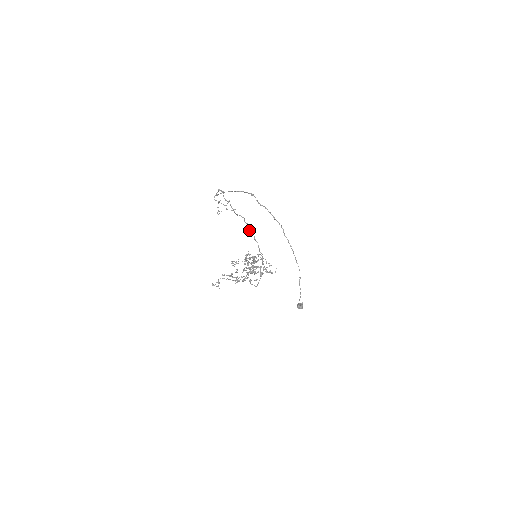
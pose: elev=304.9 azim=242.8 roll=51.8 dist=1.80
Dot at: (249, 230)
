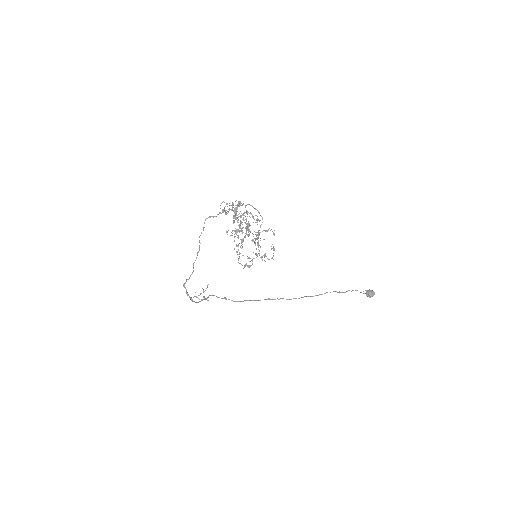
Dot at: occluded
